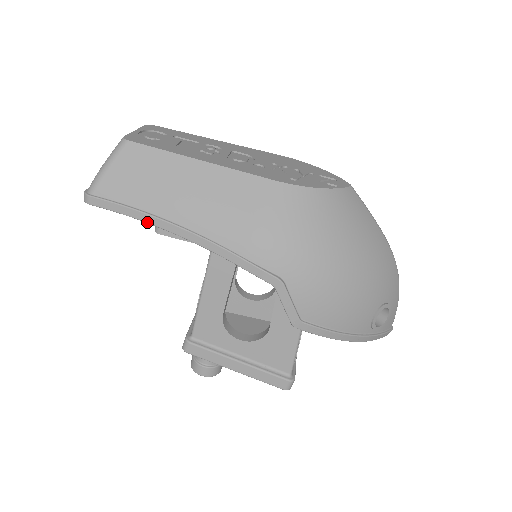
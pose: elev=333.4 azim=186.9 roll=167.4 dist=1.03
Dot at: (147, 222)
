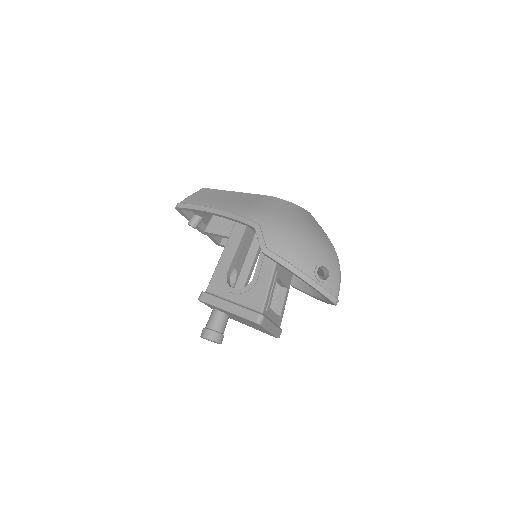
Dot at: (201, 210)
